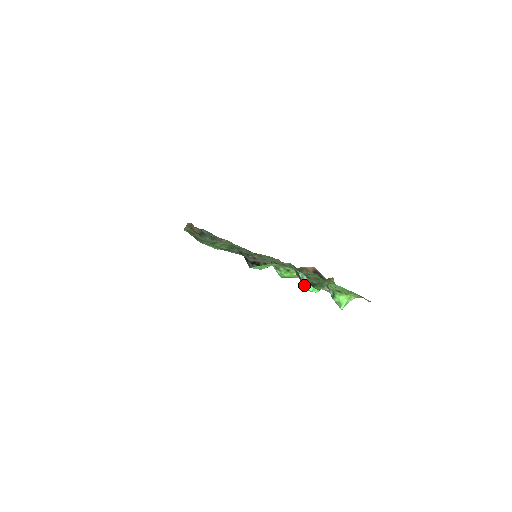
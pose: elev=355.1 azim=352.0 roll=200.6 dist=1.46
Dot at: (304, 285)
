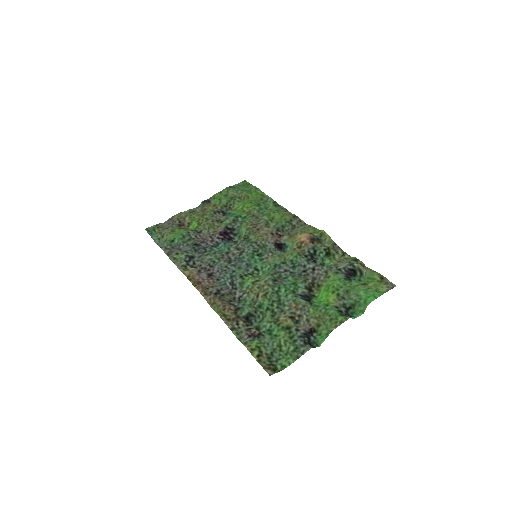
Dot at: occluded
